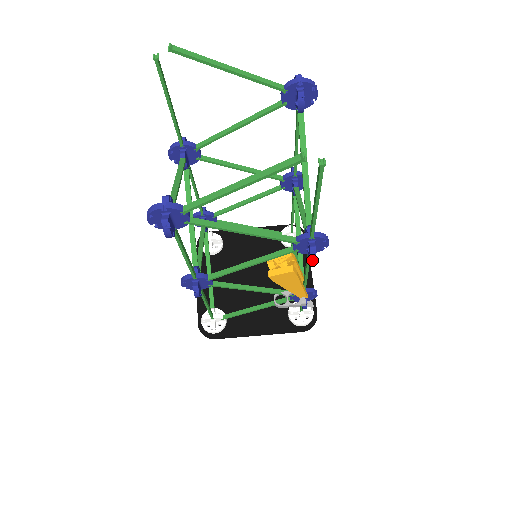
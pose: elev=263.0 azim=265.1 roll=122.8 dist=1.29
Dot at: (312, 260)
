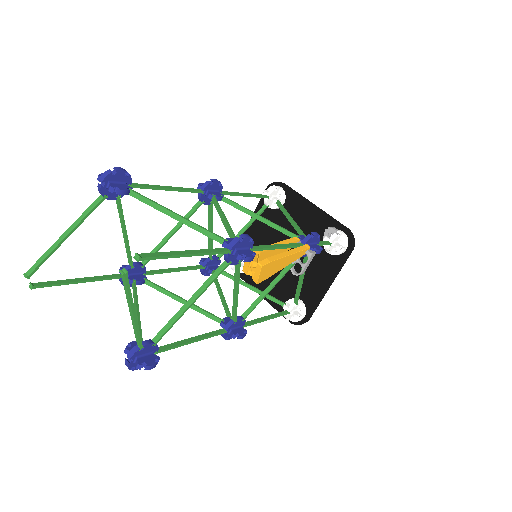
Dot at: (251, 260)
